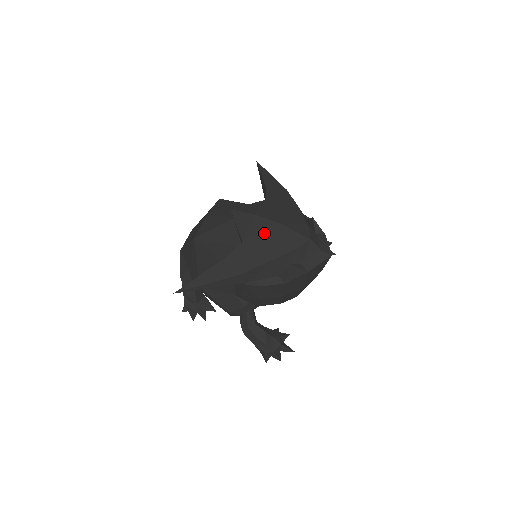
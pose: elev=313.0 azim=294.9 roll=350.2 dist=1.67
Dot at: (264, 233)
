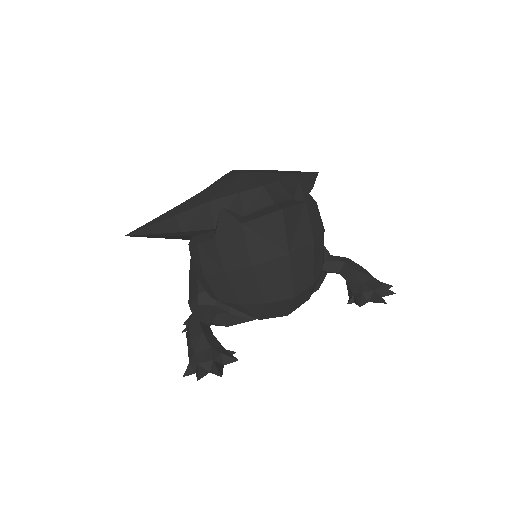
Dot at: (224, 181)
